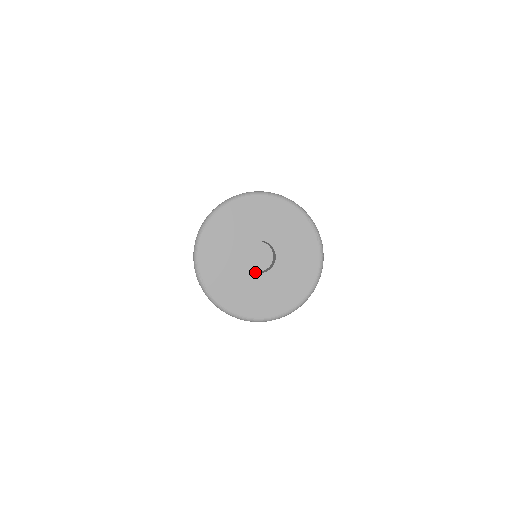
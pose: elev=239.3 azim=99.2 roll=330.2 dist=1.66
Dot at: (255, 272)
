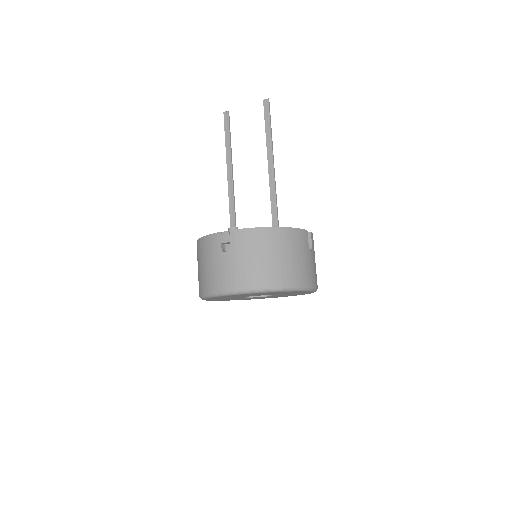
Dot at: occluded
